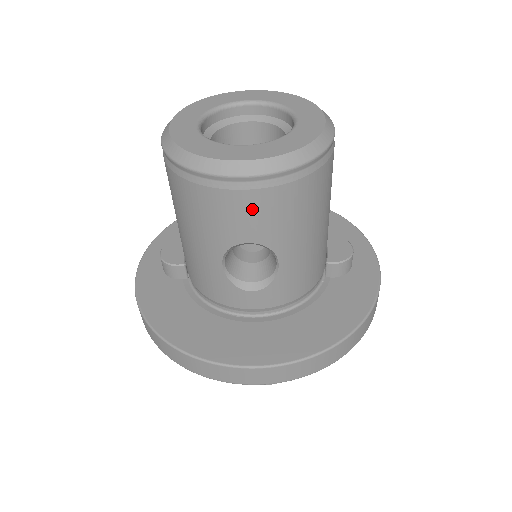
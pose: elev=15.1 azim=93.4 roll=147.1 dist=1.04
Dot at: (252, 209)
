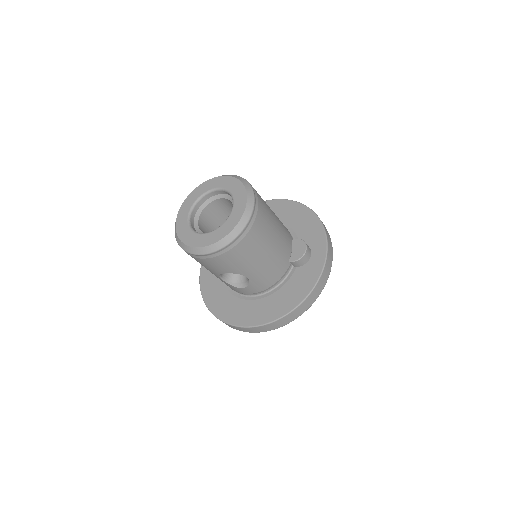
Dot at: (216, 263)
